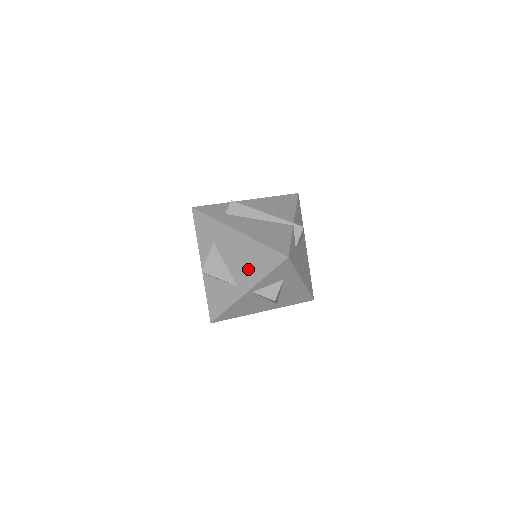
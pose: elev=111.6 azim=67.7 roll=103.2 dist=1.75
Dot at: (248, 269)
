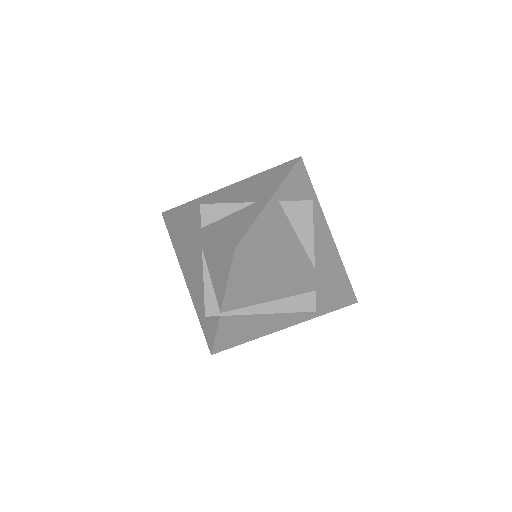
Dot at: (261, 187)
